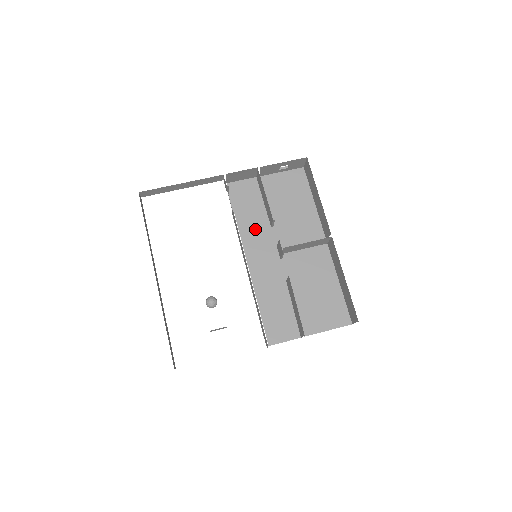
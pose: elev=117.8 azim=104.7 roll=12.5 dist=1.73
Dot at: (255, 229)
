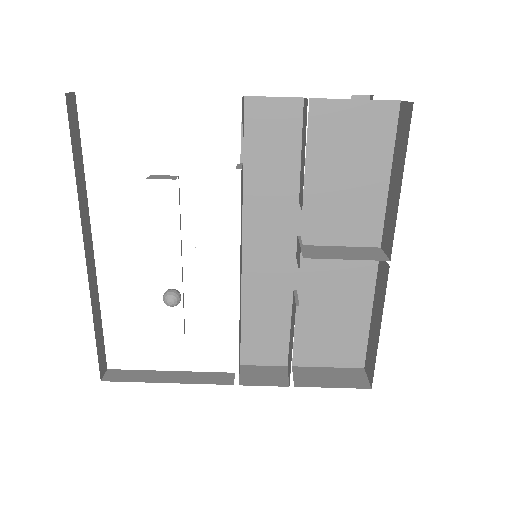
Dot at: (271, 198)
